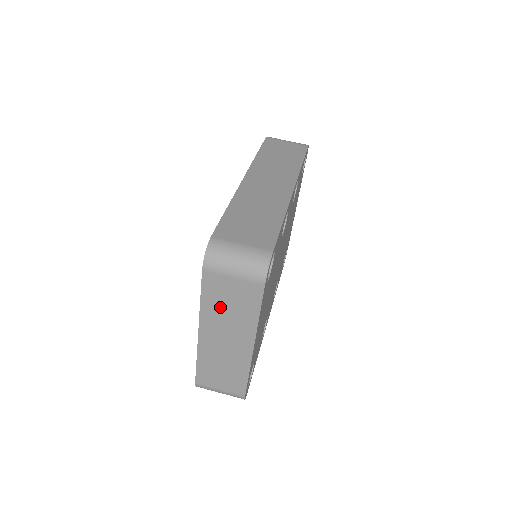
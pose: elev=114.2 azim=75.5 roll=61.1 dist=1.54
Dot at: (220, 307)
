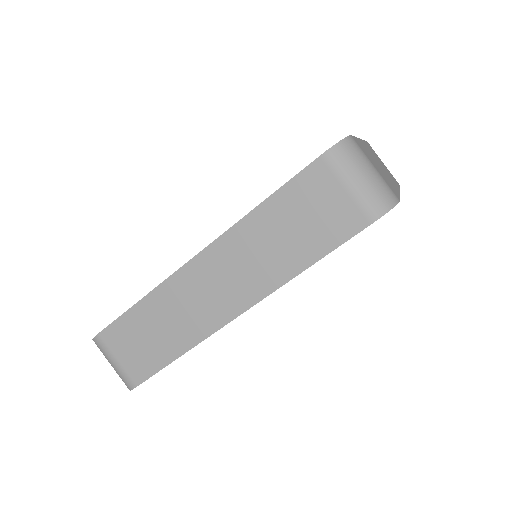
Dot at: occluded
